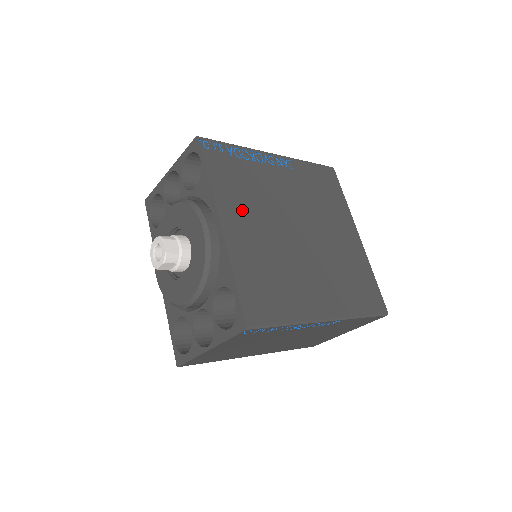
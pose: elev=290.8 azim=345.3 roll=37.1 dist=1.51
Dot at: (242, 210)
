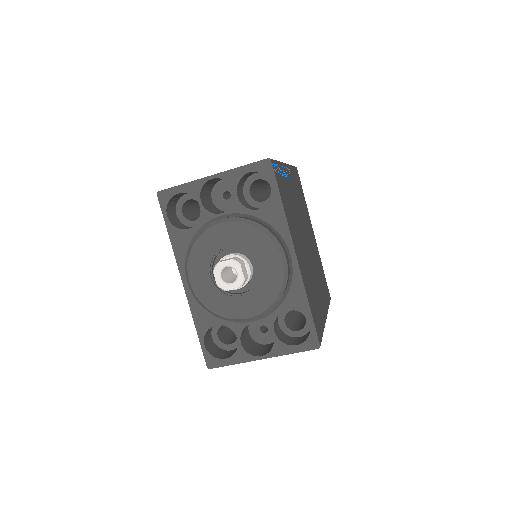
Dot at: (296, 235)
